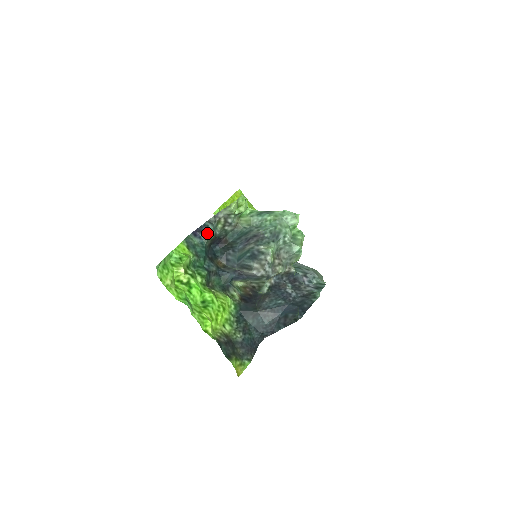
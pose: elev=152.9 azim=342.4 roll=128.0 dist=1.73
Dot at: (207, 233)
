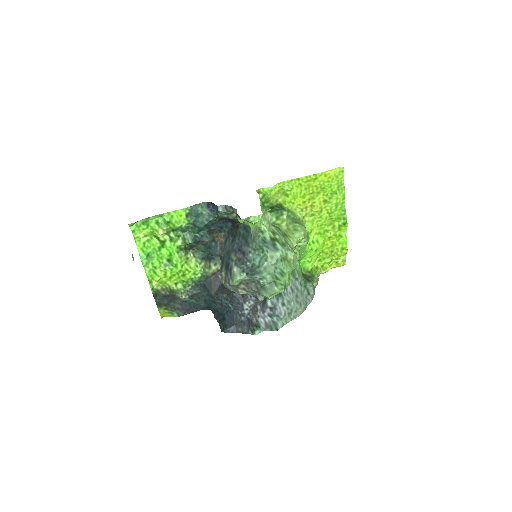
Dot at: (218, 213)
